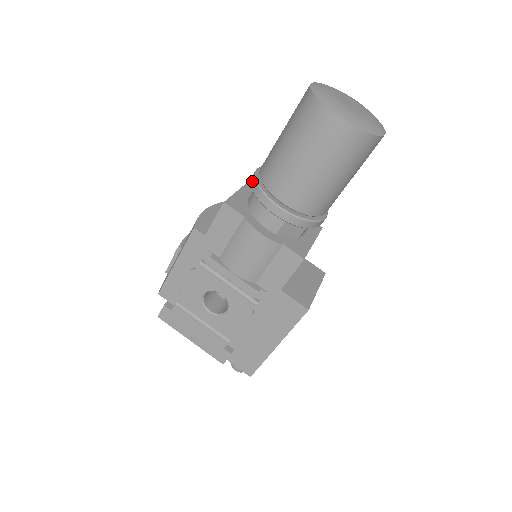
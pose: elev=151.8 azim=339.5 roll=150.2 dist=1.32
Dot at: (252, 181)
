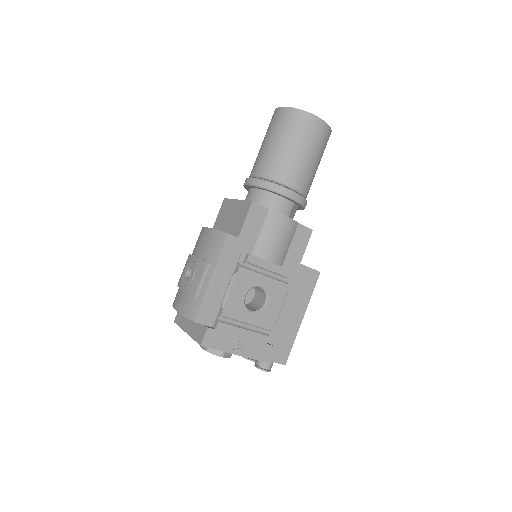
Dot at: (260, 183)
